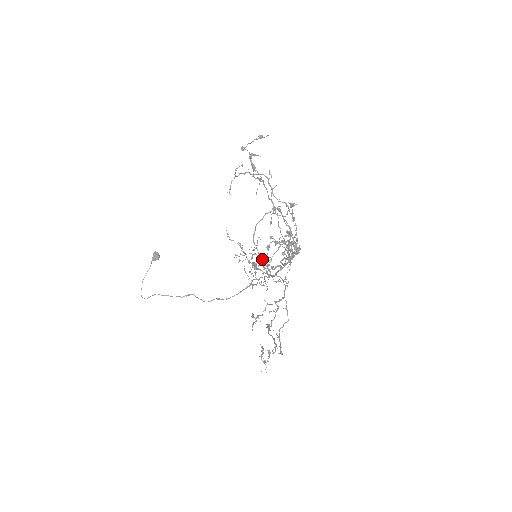
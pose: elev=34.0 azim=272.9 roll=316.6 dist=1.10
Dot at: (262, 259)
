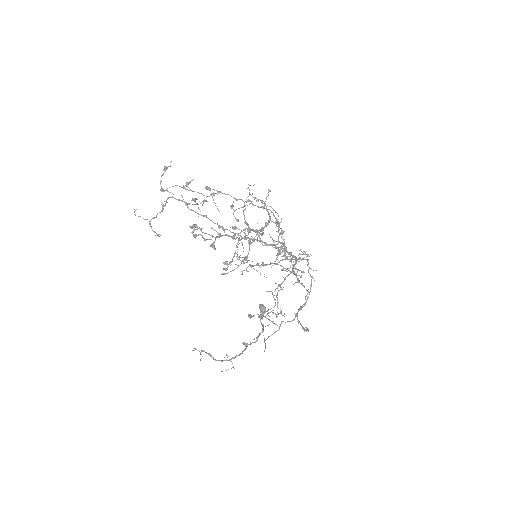
Dot at: occluded
